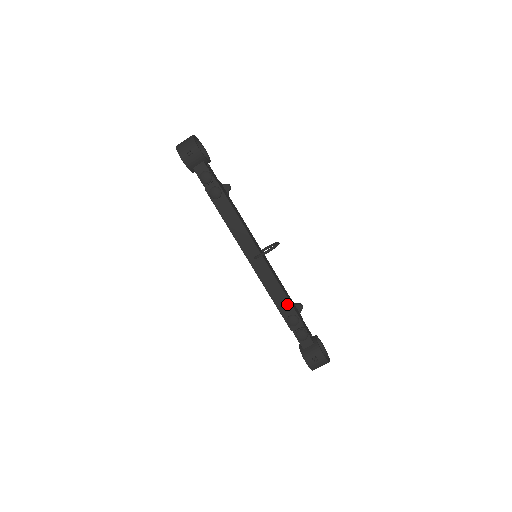
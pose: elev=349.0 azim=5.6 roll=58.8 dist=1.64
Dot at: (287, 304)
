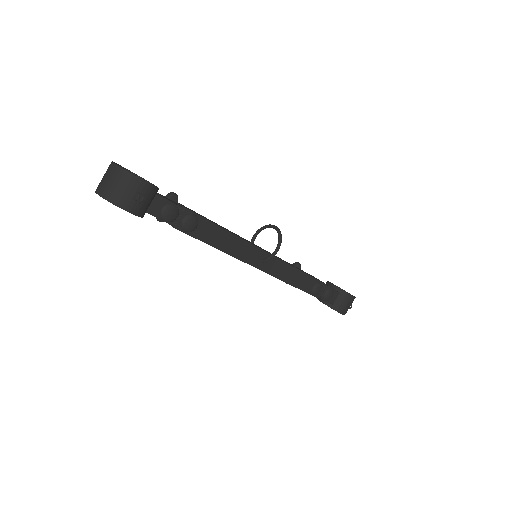
Dot at: (307, 279)
